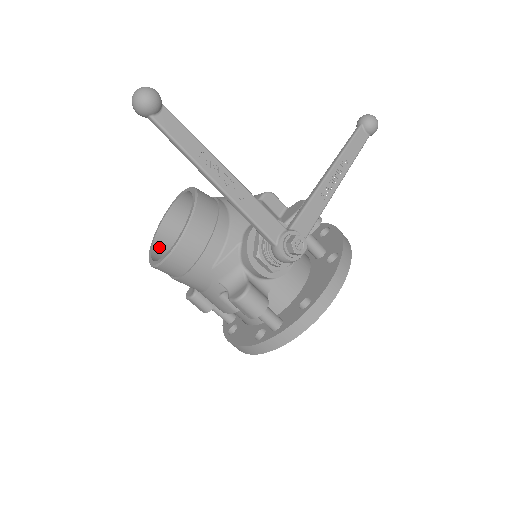
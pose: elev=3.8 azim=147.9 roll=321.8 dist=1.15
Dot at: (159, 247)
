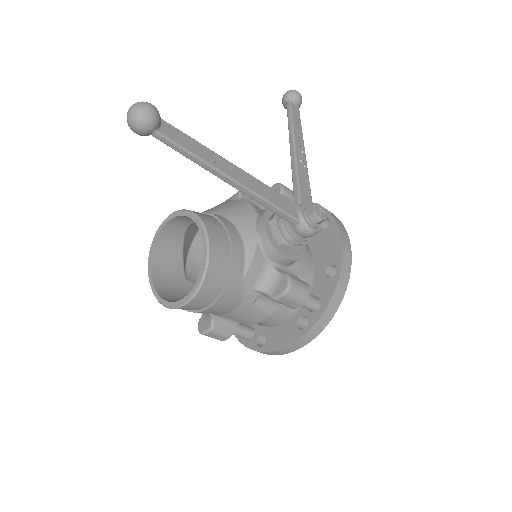
Dot at: (163, 291)
